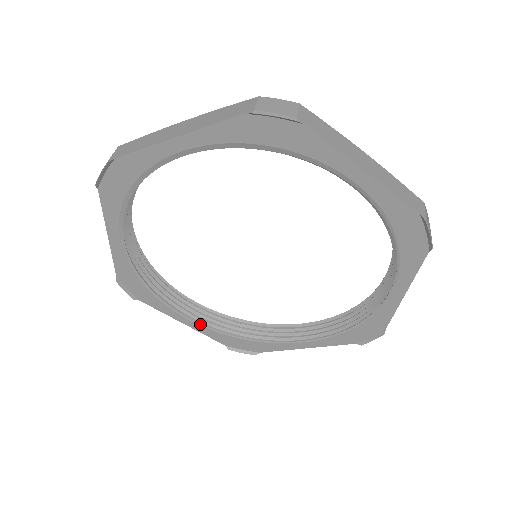
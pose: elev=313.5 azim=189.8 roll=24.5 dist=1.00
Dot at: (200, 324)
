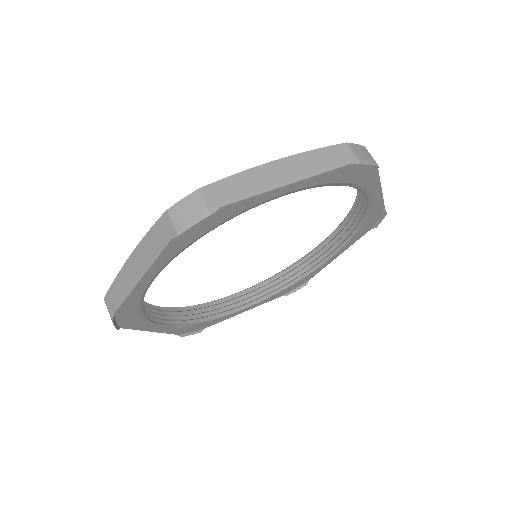
Dot at: (169, 326)
